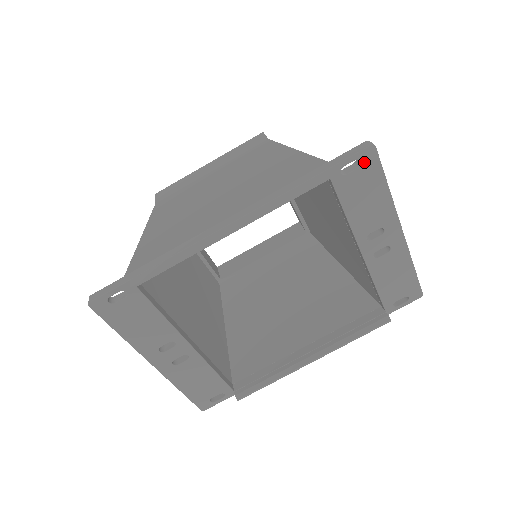
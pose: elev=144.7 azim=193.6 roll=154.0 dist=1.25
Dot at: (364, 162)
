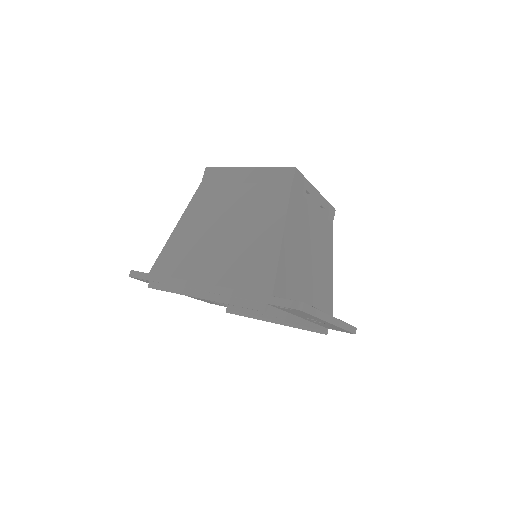
Dot at: (294, 310)
